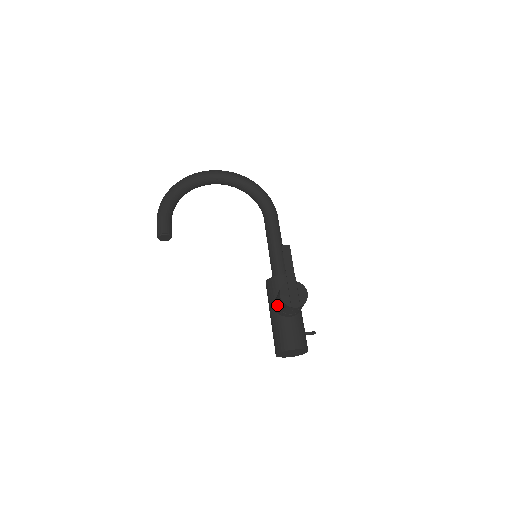
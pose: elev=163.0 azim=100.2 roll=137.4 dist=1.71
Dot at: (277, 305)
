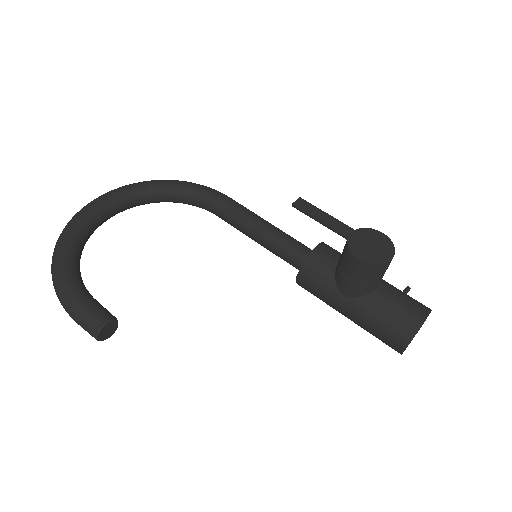
Dot at: (355, 283)
